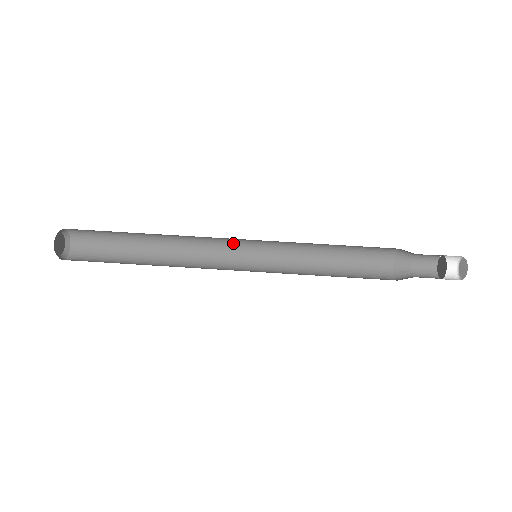
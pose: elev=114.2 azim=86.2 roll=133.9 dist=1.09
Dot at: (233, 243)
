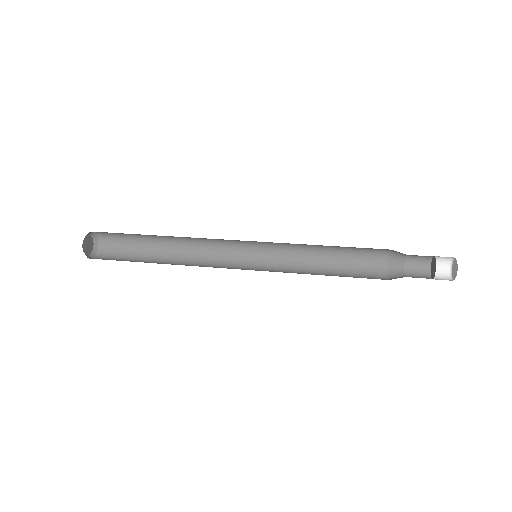
Dot at: (237, 246)
